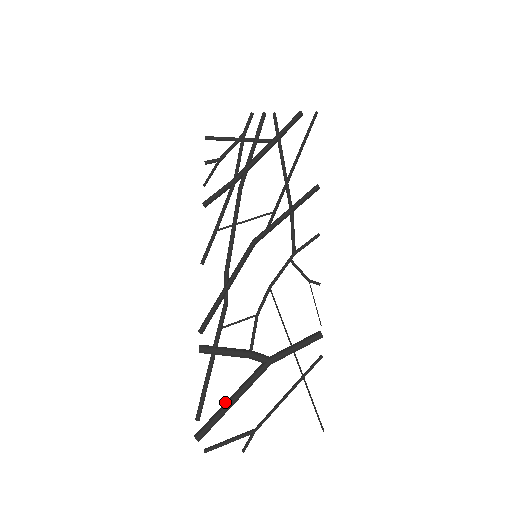
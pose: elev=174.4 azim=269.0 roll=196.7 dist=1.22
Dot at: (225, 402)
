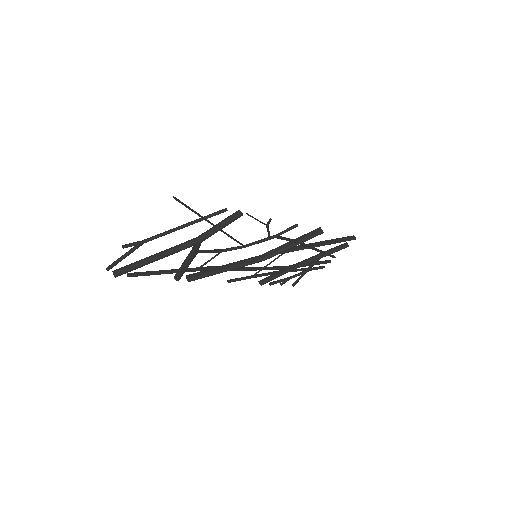
Dot at: (152, 261)
